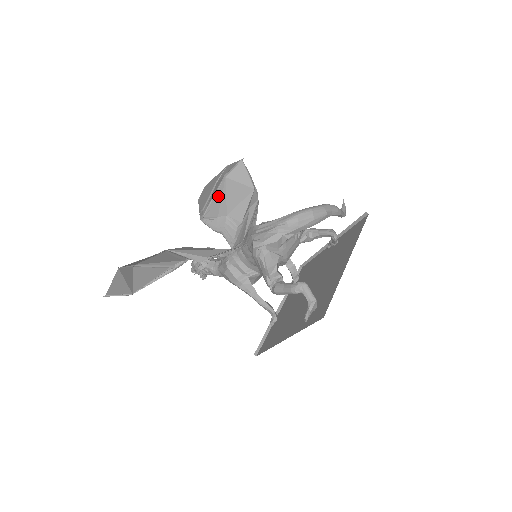
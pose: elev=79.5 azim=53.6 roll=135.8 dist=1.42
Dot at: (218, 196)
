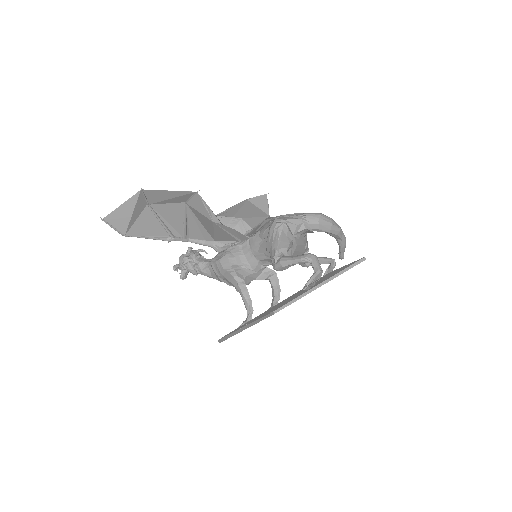
Dot at: (237, 207)
